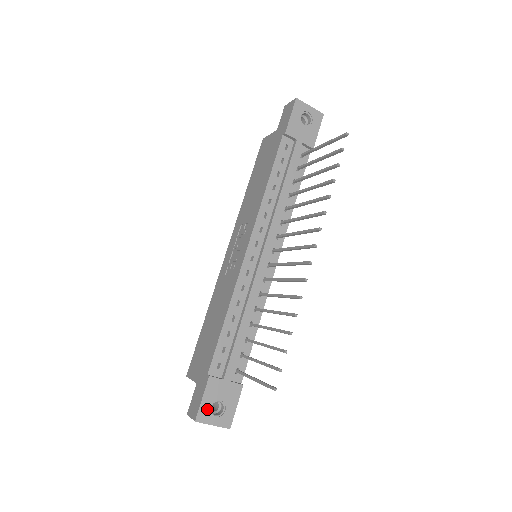
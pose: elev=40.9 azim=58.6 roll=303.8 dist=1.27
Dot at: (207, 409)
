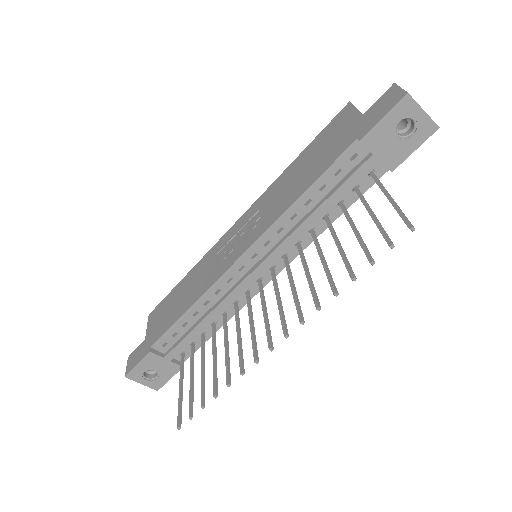
Dot at: (140, 372)
